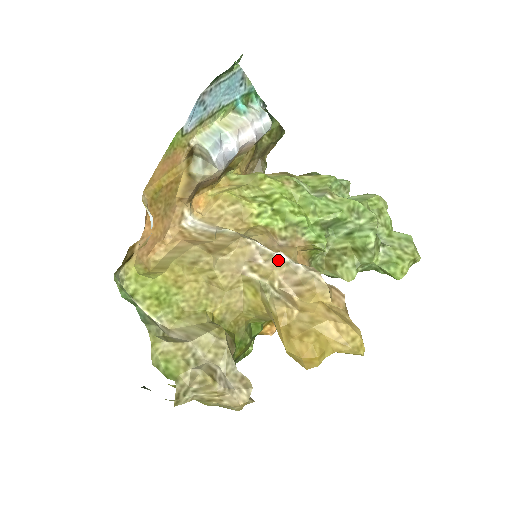
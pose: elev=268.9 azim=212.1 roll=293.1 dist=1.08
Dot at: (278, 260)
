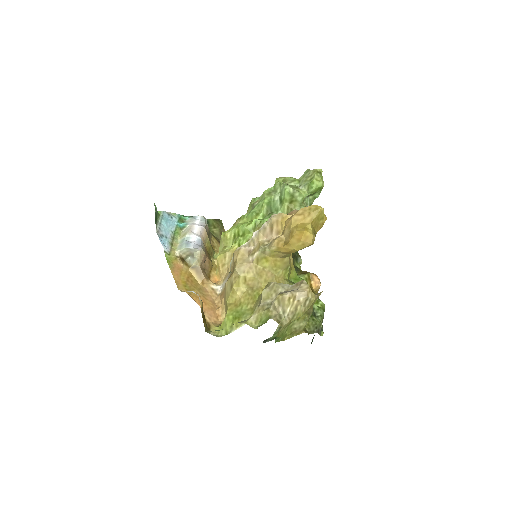
Dot at: (256, 236)
